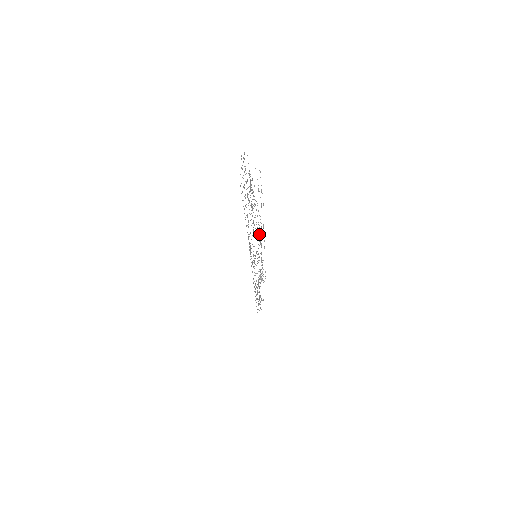
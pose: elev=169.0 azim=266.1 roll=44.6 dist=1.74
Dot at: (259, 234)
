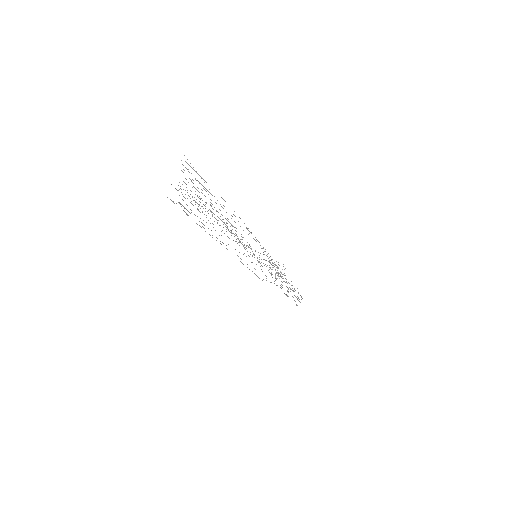
Dot at: occluded
